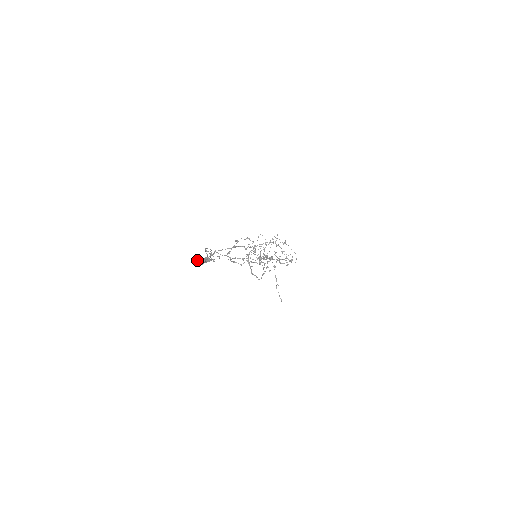
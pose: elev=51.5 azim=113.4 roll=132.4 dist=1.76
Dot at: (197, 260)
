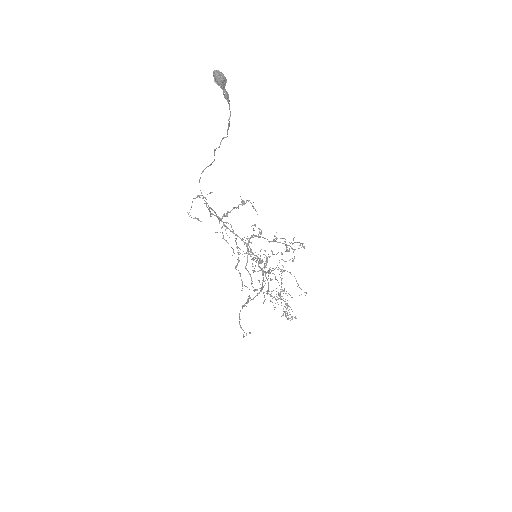
Dot at: occluded
